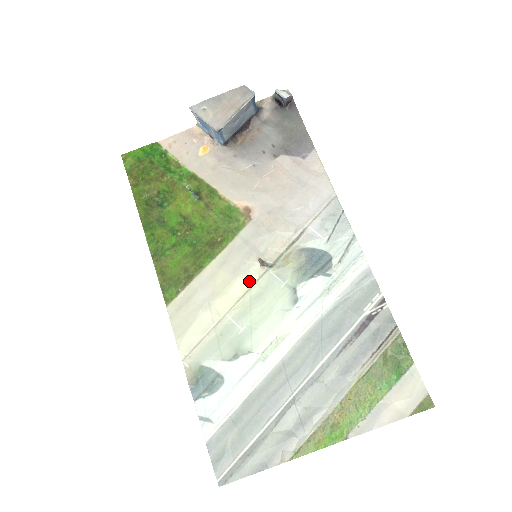
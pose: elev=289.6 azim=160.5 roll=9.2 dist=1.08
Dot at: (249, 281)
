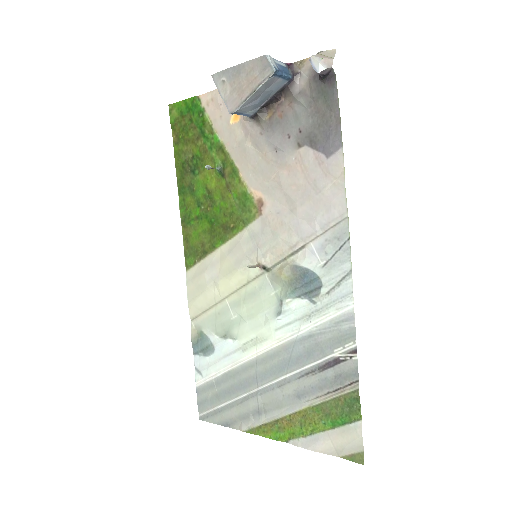
Dot at: (247, 277)
